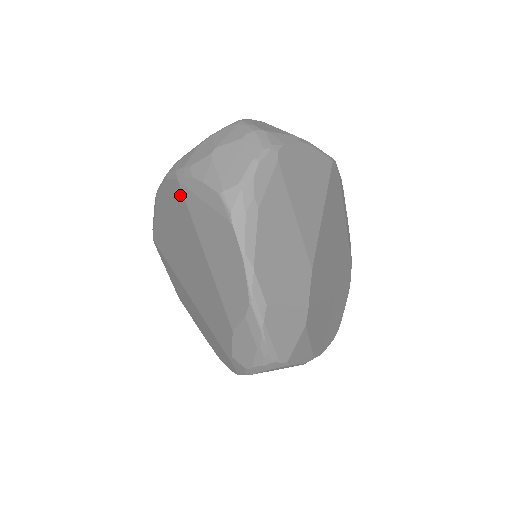
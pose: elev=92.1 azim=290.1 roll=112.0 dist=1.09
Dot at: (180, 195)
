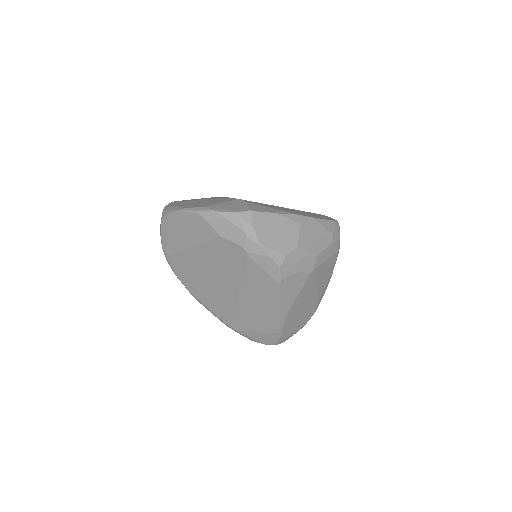
Dot at: (173, 258)
